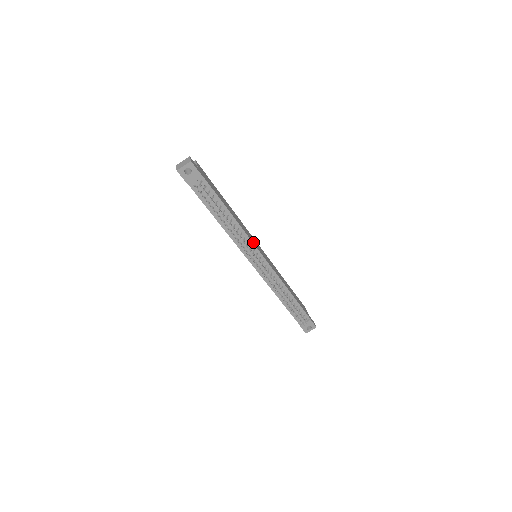
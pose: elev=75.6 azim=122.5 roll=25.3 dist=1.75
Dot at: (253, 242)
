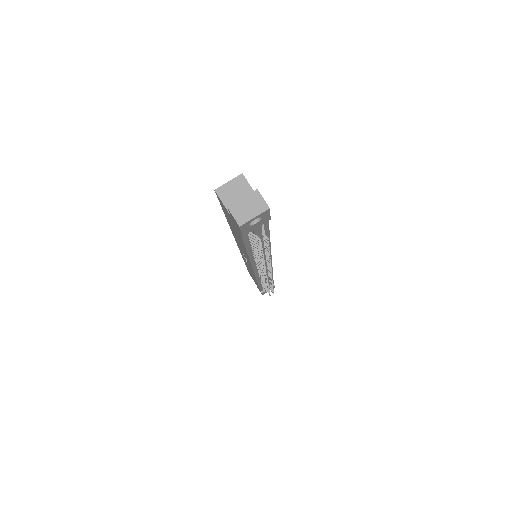
Dot at: occluded
